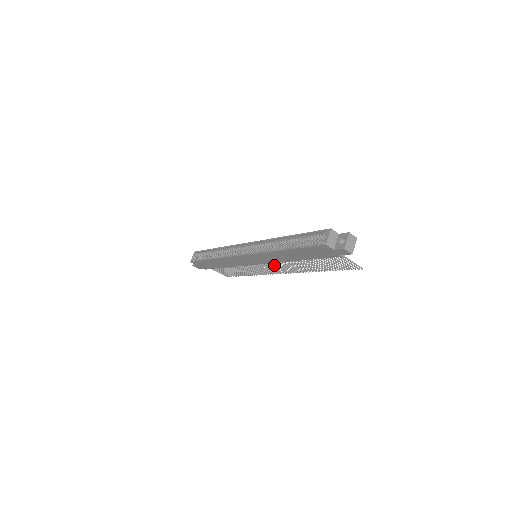
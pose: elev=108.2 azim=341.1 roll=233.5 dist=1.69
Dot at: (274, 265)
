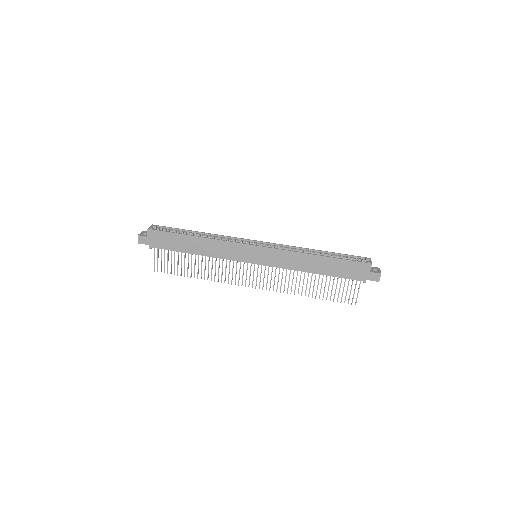
Dot at: occluded
